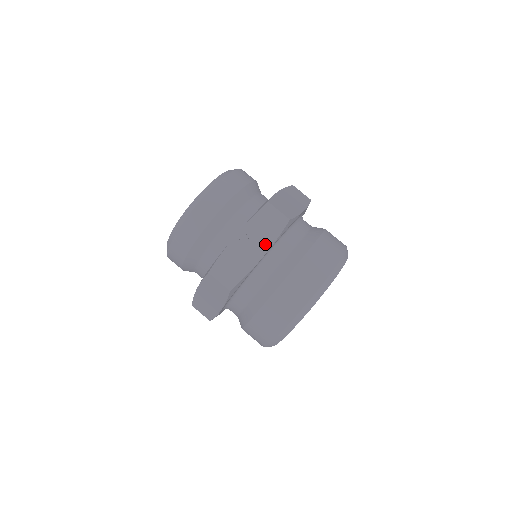
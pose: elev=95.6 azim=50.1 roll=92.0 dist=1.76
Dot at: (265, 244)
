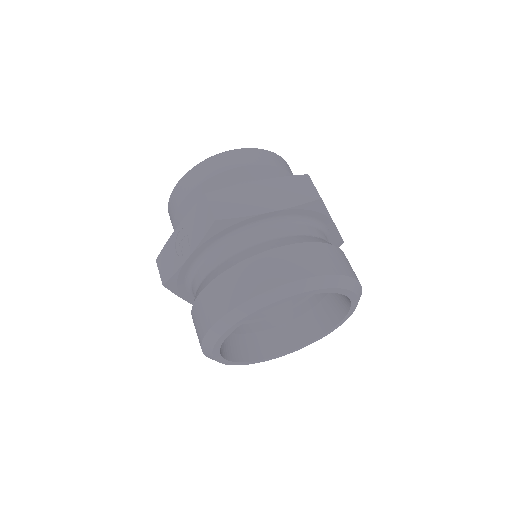
Dot at: (192, 243)
